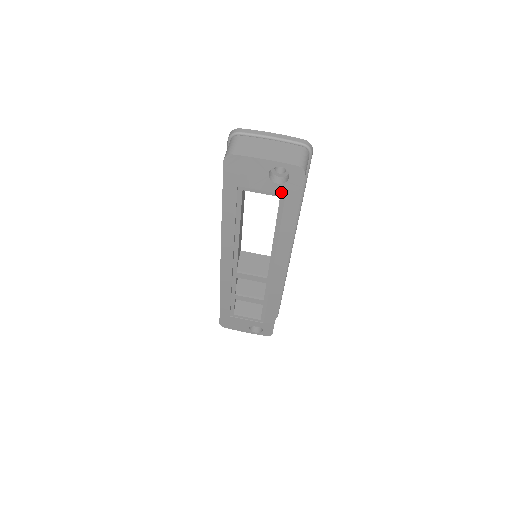
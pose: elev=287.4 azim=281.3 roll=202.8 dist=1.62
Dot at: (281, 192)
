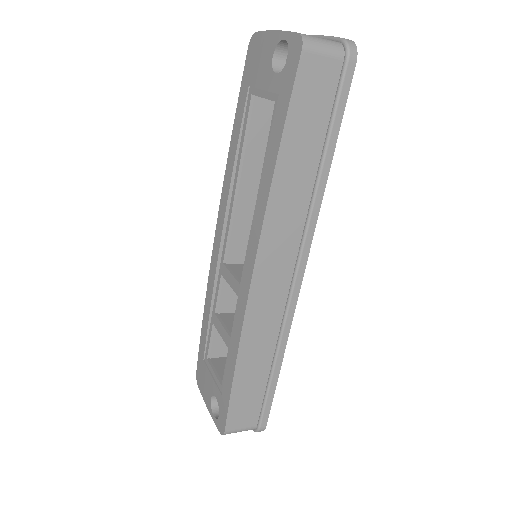
Dot at: (276, 90)
